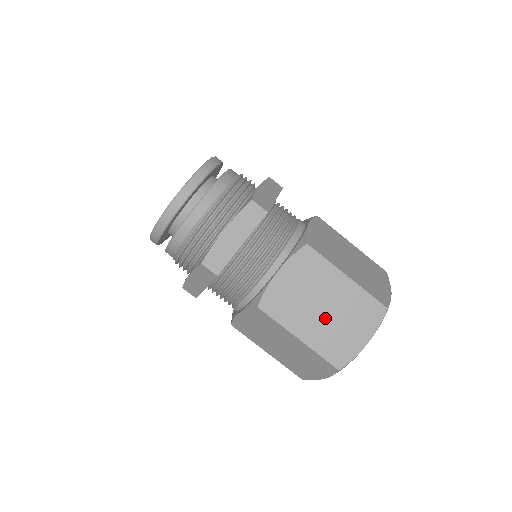
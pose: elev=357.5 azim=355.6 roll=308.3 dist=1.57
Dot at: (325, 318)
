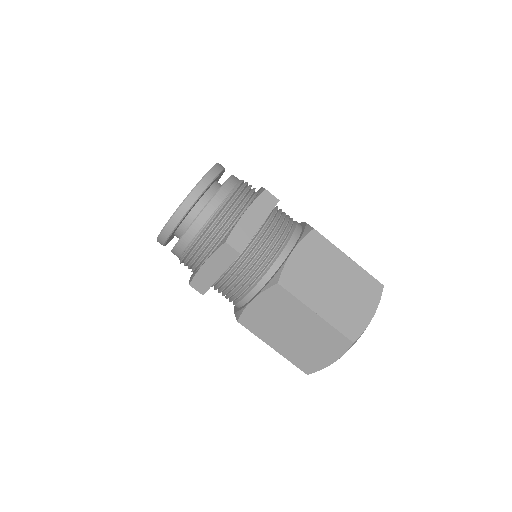
Dot at: (295, 339)
